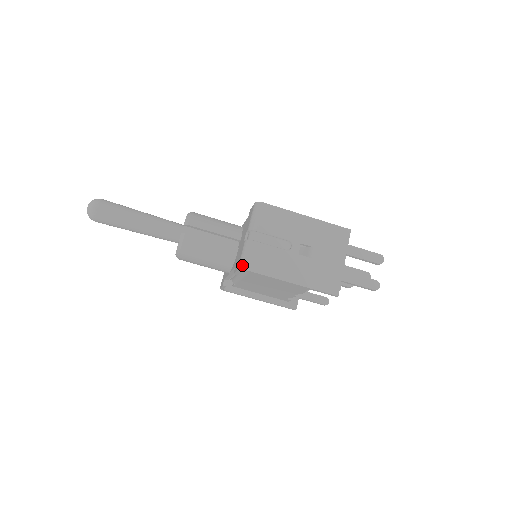
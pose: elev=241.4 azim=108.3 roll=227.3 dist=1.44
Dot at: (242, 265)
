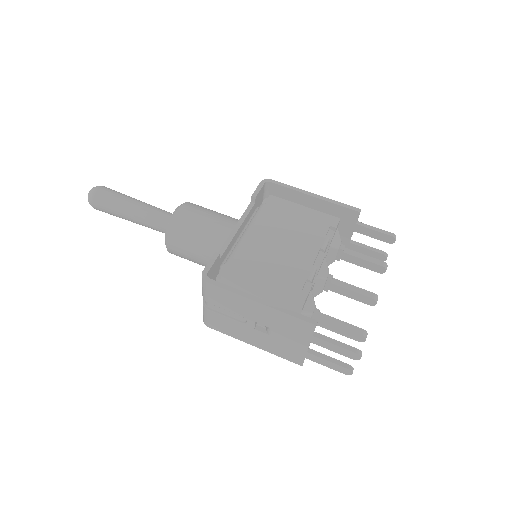
Dot at: (265, 182)
